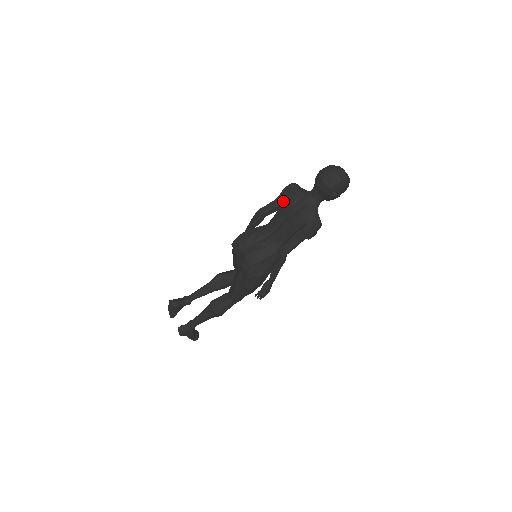
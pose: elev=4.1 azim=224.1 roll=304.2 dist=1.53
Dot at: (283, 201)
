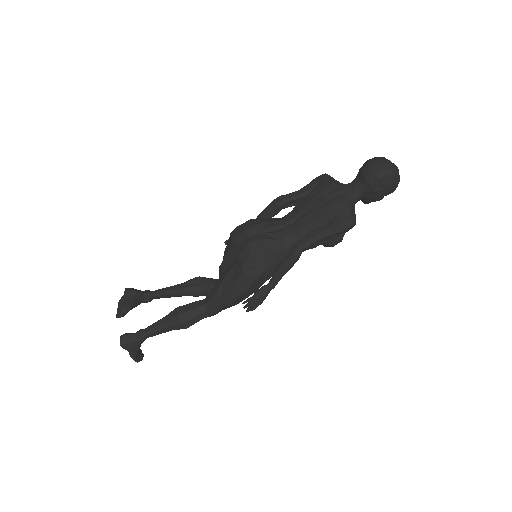
Dot at: (312, 190)
